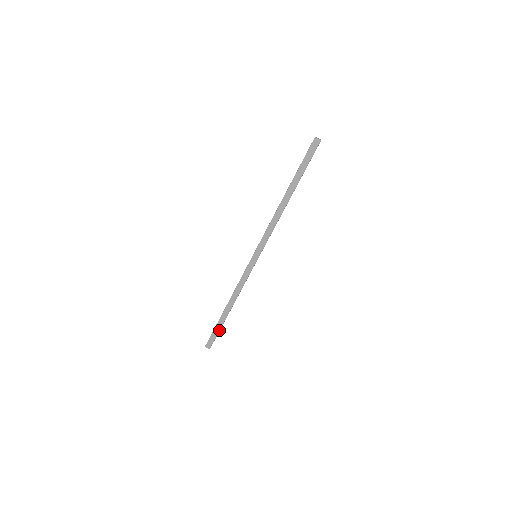
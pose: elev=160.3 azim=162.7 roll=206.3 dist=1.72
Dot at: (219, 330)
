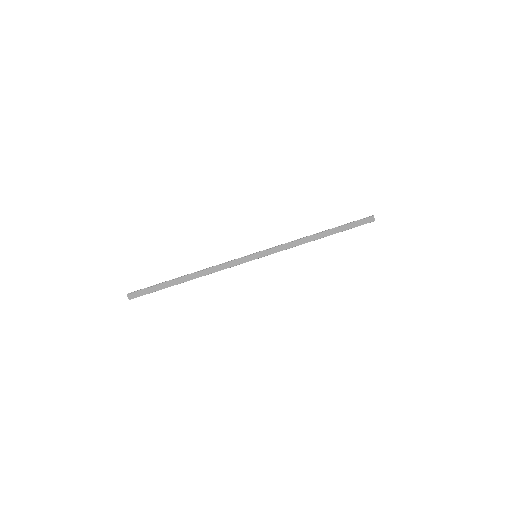
Dot at: occluded
